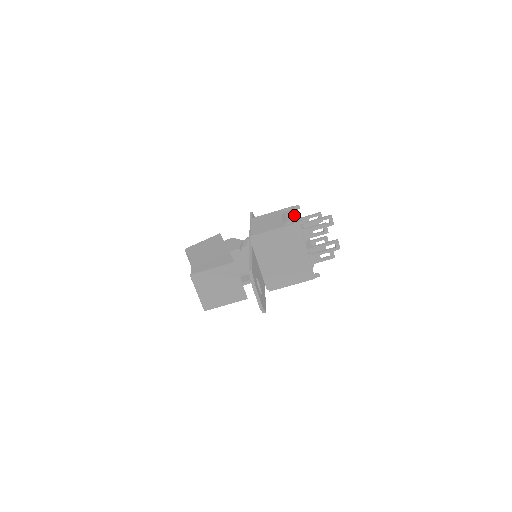
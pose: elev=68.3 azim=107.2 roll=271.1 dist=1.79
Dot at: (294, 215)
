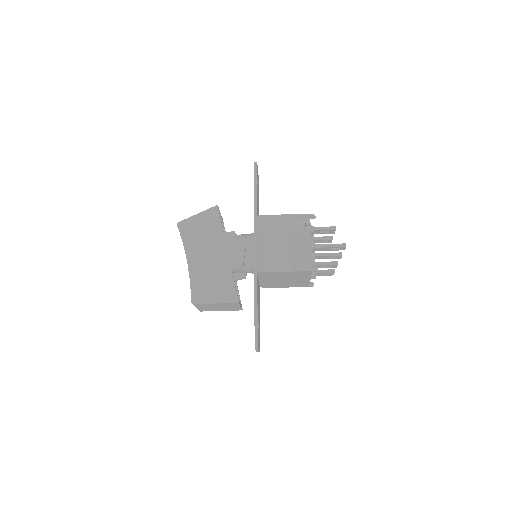
Dot at: (307, 235)
